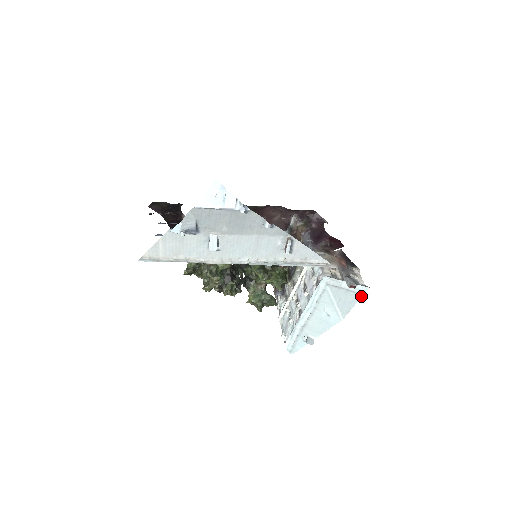
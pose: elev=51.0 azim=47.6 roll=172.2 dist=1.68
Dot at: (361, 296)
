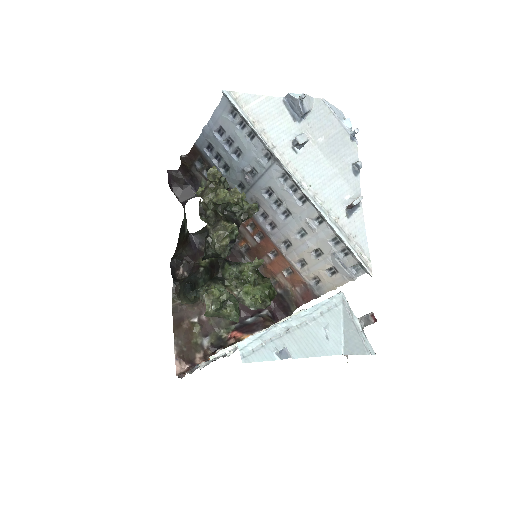
Dot at: (366, 353)
